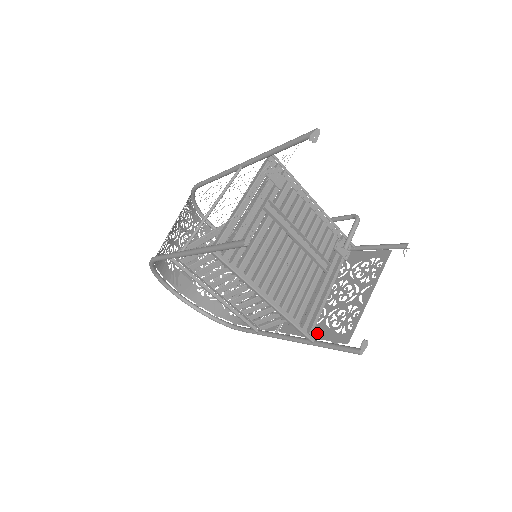
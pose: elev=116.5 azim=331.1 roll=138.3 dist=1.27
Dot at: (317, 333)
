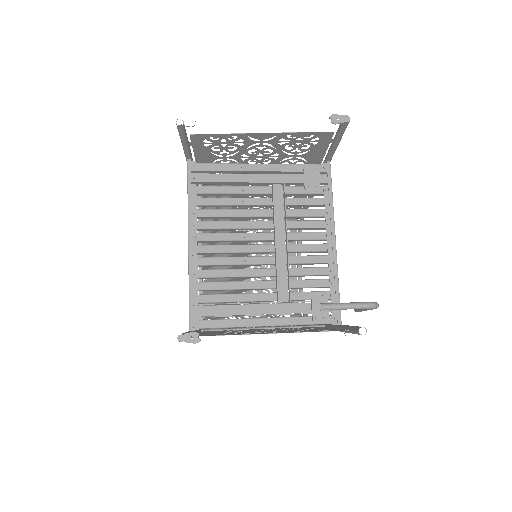
Dot at: (205, 333)
